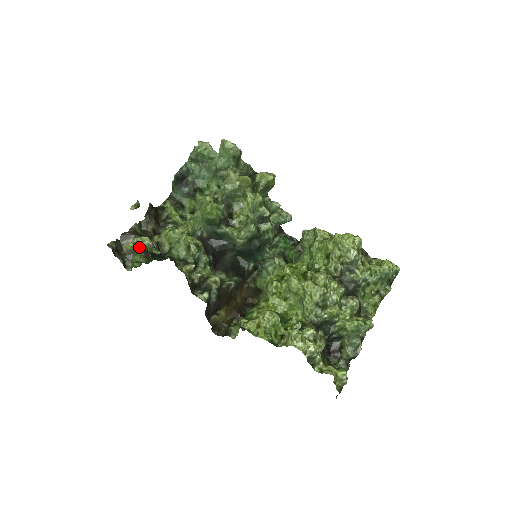
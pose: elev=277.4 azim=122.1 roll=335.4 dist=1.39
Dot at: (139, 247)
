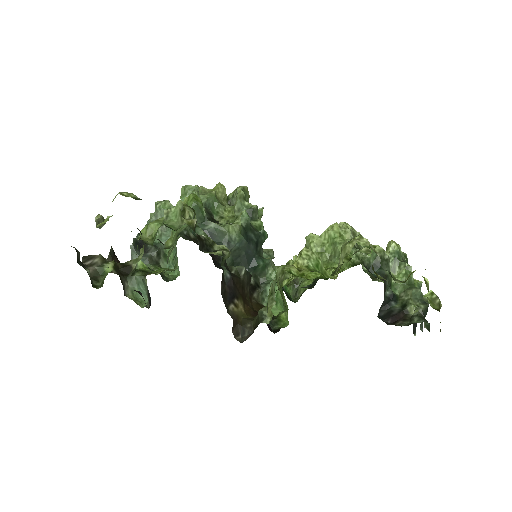
Dot at: (109, 264)
